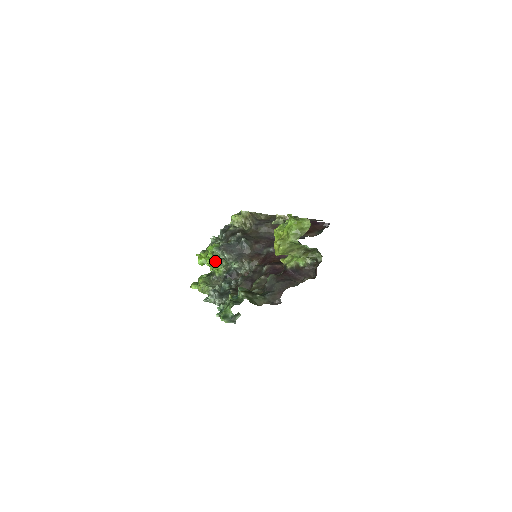
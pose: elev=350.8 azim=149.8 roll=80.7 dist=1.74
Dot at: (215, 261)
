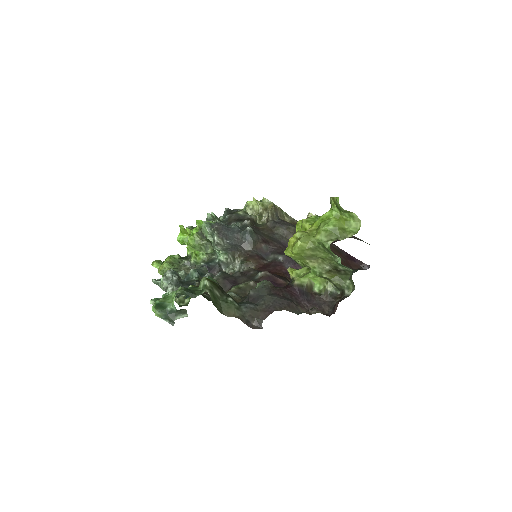
Dot at: (198, 241)
